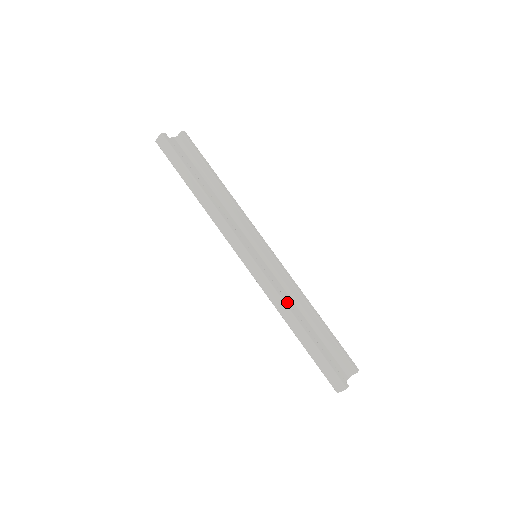
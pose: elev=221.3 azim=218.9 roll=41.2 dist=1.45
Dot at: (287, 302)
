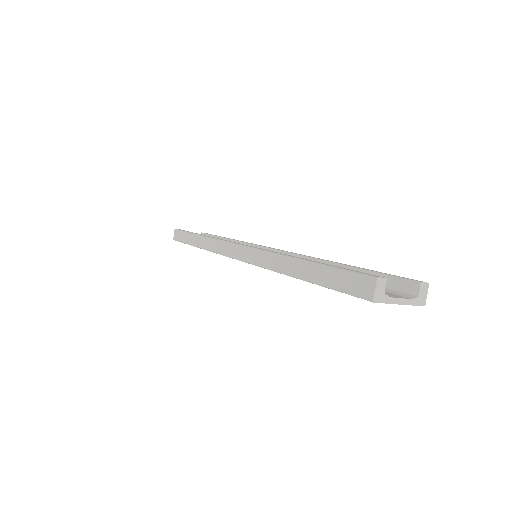
Dot at: occluded
